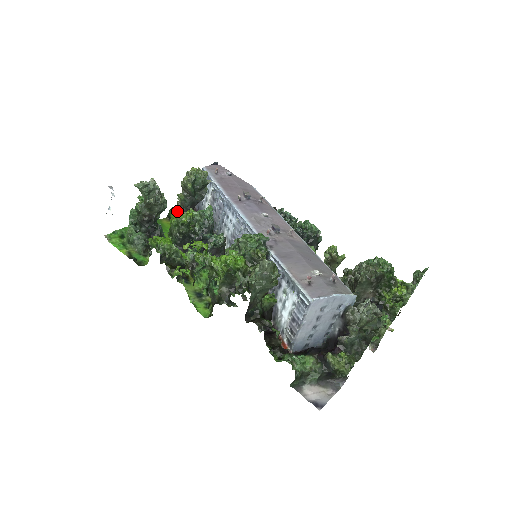
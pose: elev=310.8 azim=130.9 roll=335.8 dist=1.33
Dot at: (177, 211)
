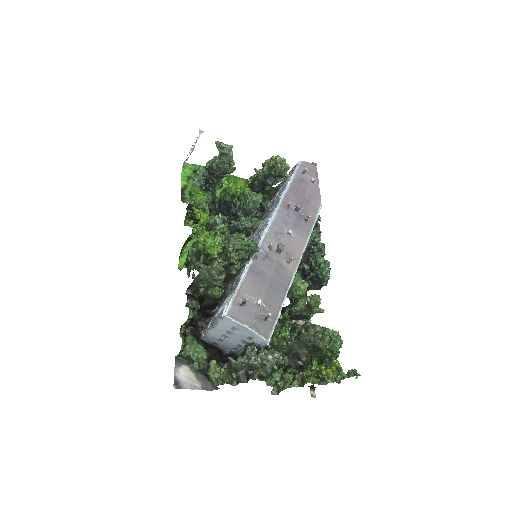
Dot at: occluded
